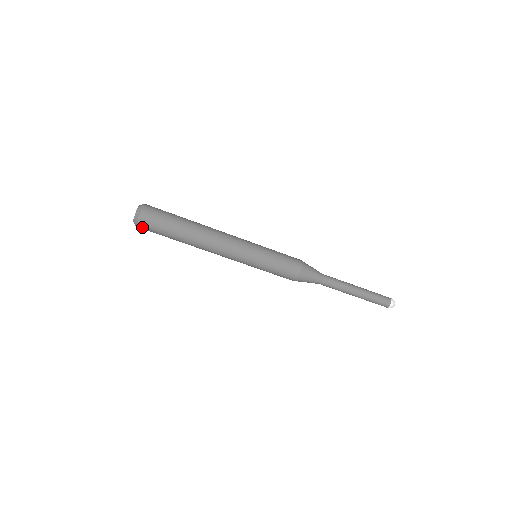
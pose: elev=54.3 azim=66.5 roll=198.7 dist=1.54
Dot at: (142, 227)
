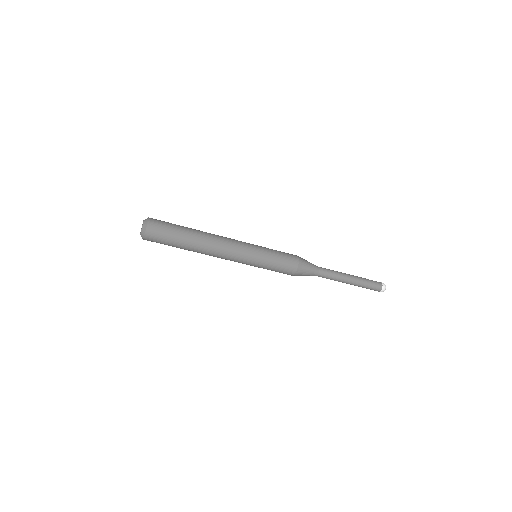
Dot at: (150, 237)
